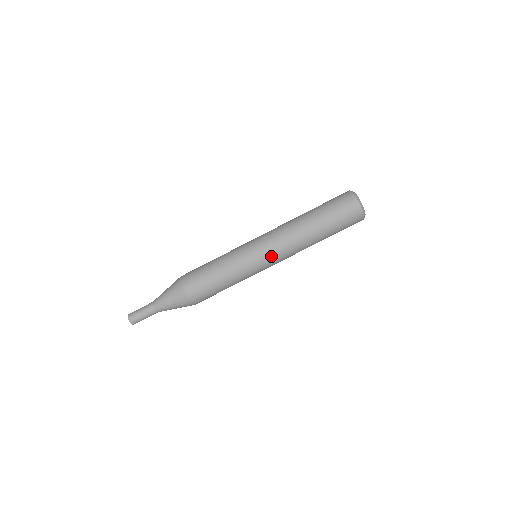
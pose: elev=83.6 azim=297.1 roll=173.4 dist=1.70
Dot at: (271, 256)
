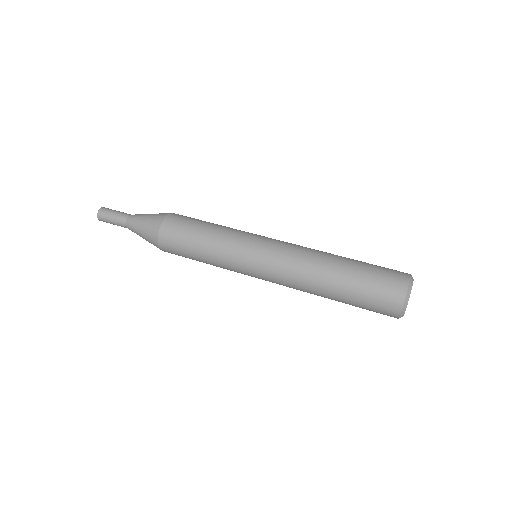
Dot at: (269, 253)
